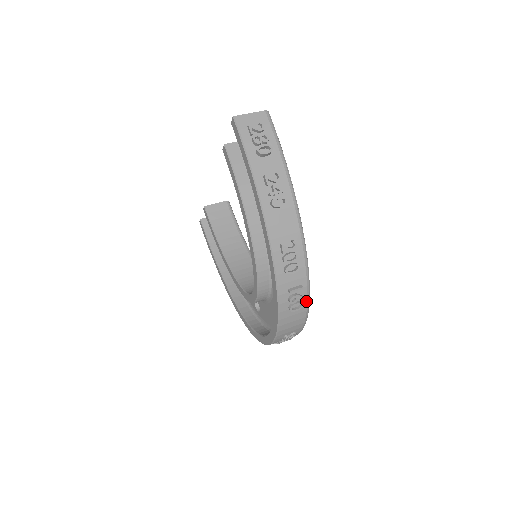
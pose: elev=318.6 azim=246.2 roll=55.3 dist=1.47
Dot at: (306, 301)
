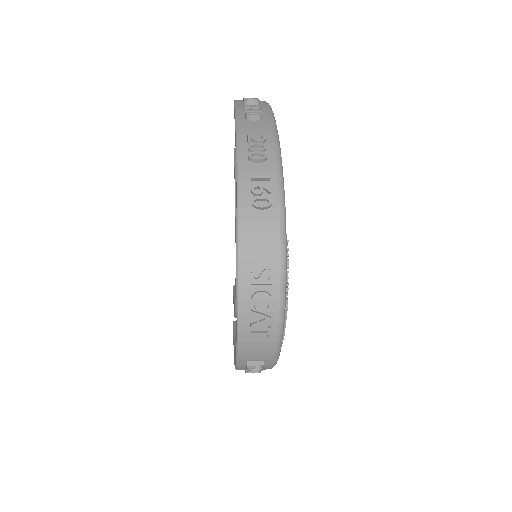
Dot at: (278, 203)
